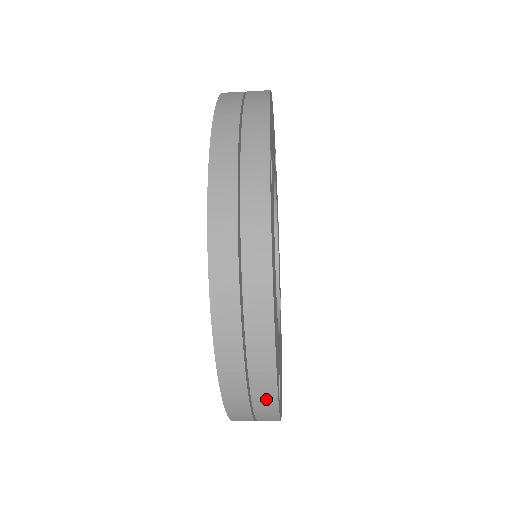
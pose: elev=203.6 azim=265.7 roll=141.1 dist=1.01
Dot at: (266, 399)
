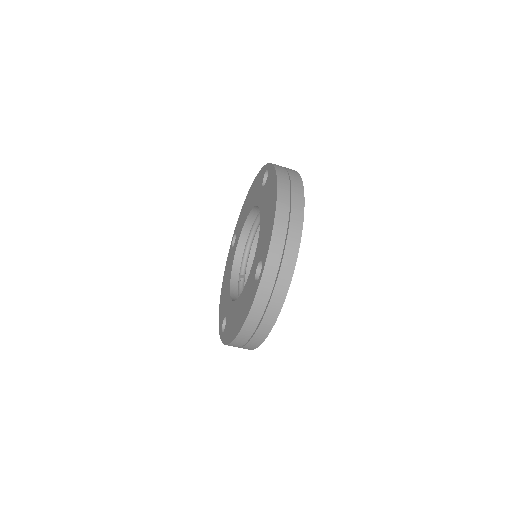
Dot at: (293, 249)
